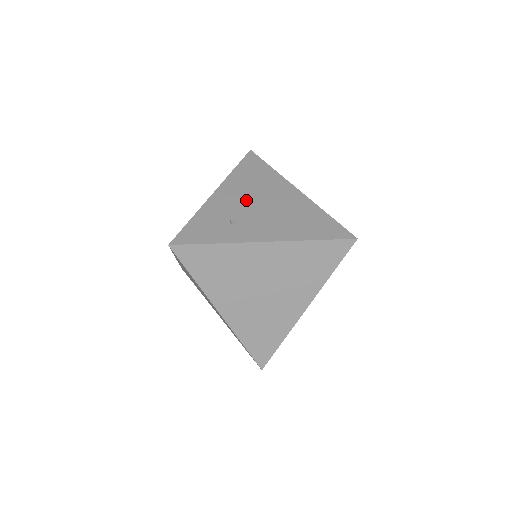
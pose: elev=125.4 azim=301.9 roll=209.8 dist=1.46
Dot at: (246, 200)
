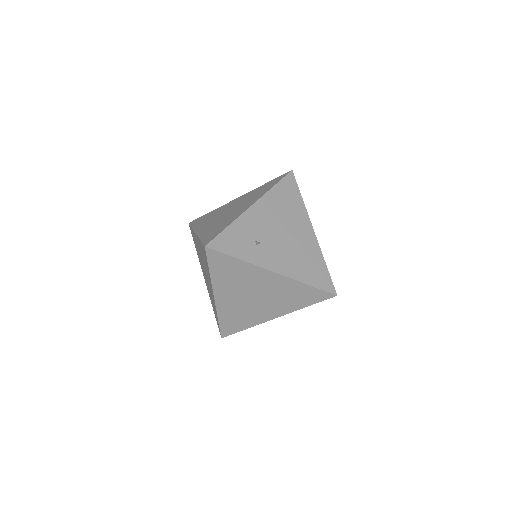
Dot at: (273, 225)
